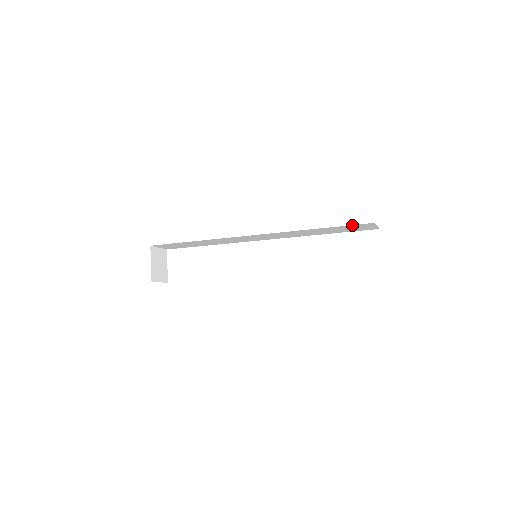
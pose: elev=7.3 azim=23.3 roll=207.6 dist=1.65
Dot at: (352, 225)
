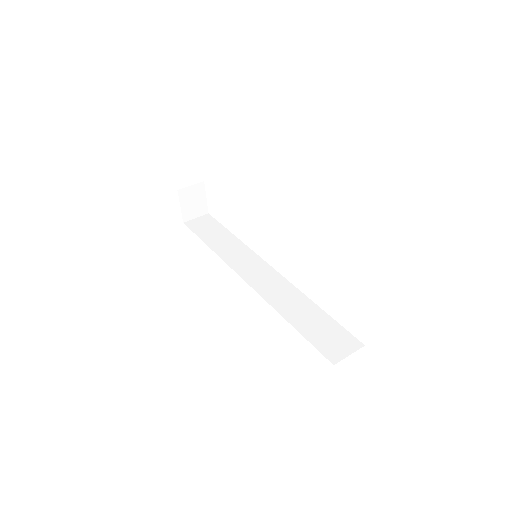
Dot at: occluded
